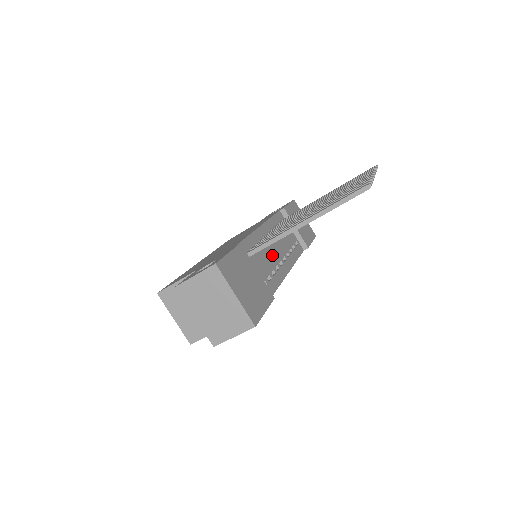
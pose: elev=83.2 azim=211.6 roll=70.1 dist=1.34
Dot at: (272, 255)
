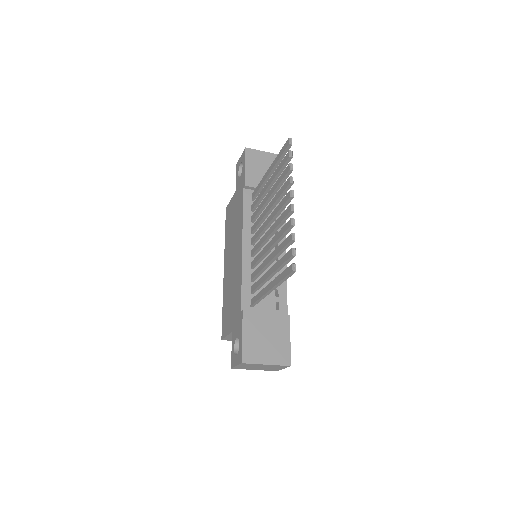
Dot at: occluded
